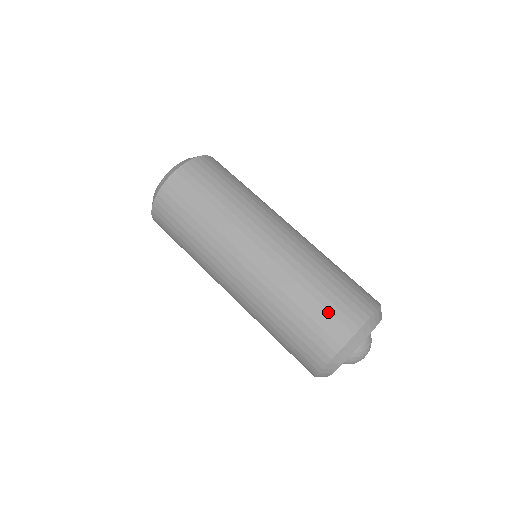
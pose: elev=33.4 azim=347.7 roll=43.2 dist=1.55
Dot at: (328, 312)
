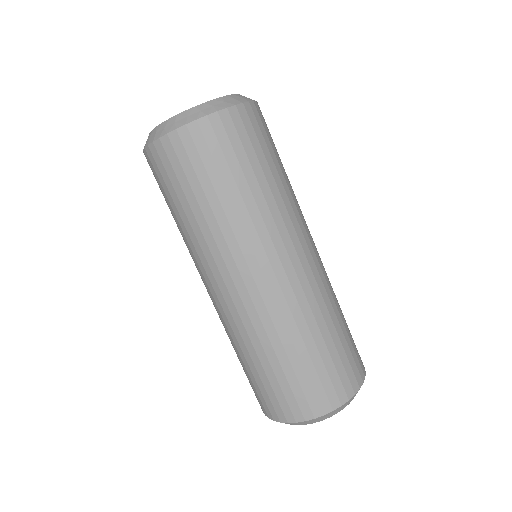
Dot at: (259, 389)
